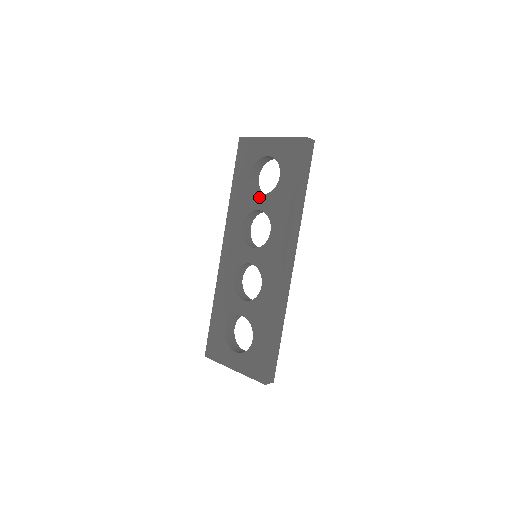
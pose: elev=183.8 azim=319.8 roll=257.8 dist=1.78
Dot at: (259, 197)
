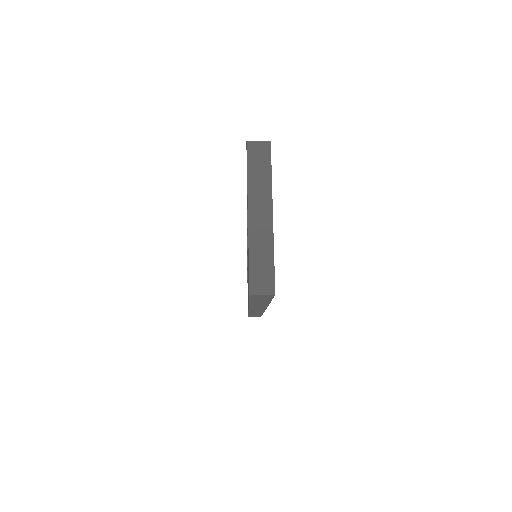
Dot at: occluded
